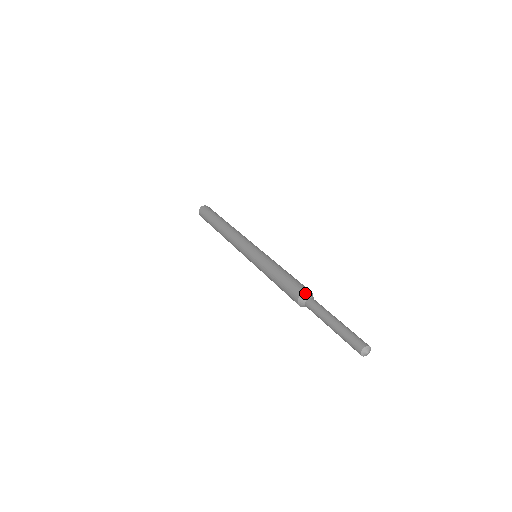
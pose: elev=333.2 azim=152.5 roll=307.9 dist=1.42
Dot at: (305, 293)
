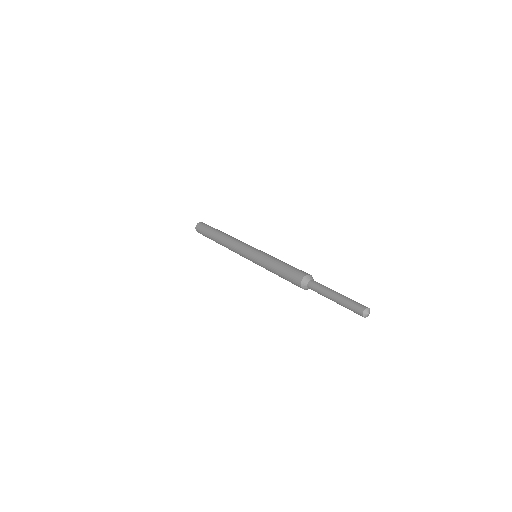
Dot at: (303, 281)
